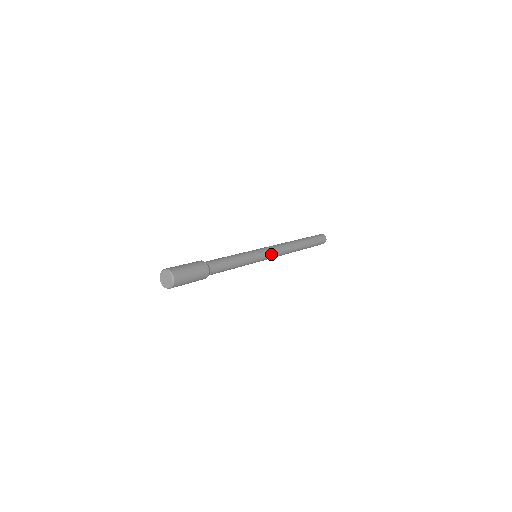
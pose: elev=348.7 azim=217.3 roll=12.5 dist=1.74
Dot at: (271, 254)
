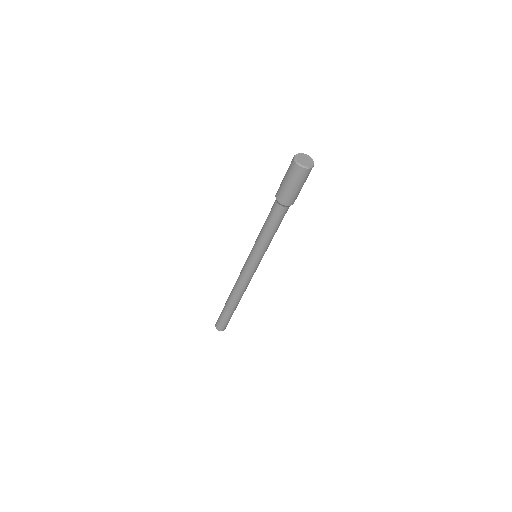
Dot at: (254, 271)
